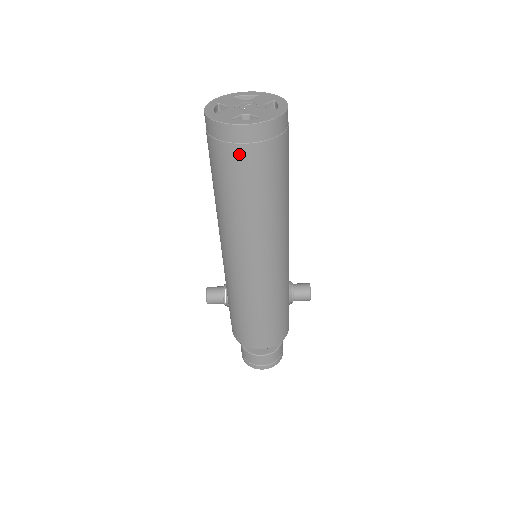
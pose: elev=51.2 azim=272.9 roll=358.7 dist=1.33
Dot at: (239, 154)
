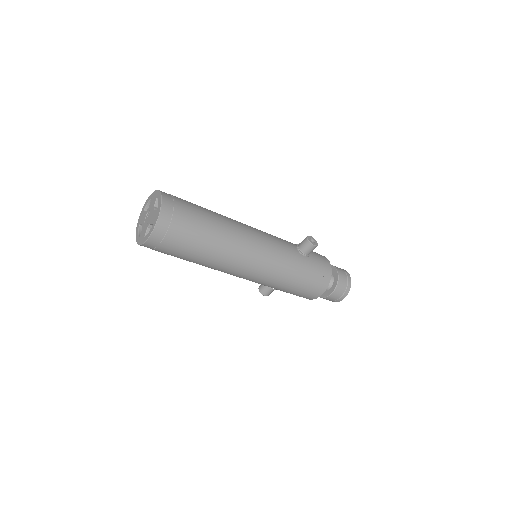
Dot at: (166, 247)
